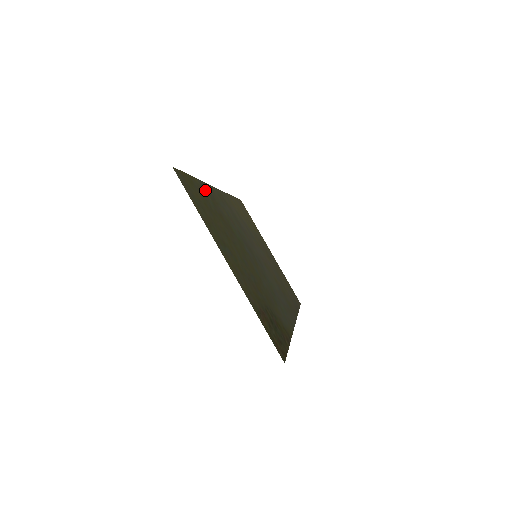
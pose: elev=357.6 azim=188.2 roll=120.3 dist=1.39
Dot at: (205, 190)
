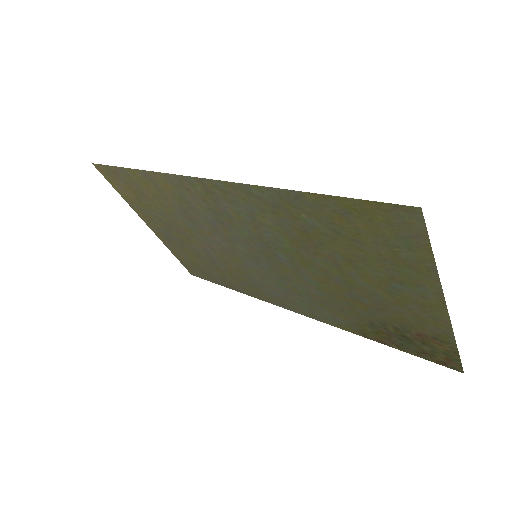
Dot at: (294, 203)
